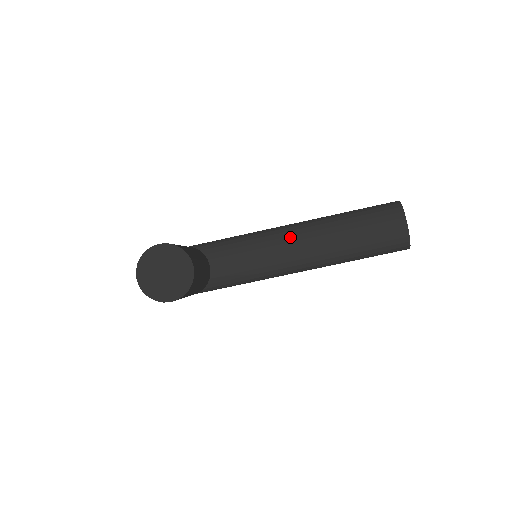
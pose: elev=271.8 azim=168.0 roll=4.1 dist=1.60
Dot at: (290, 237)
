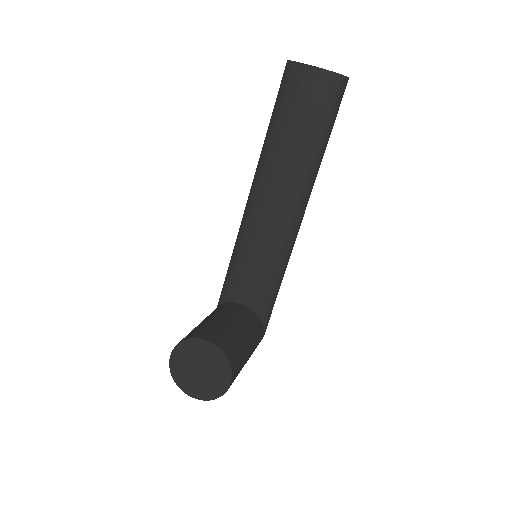
Dot at: (258, 208)
